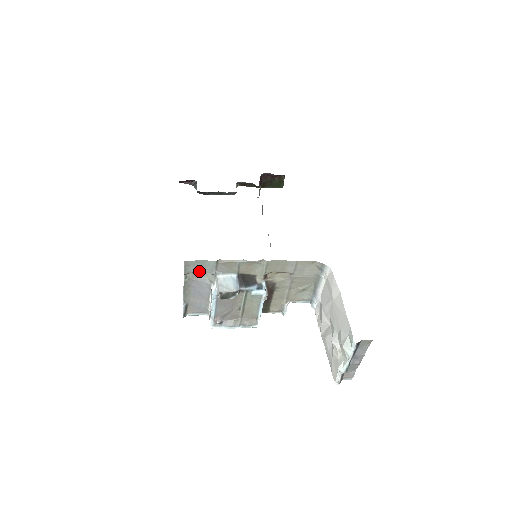
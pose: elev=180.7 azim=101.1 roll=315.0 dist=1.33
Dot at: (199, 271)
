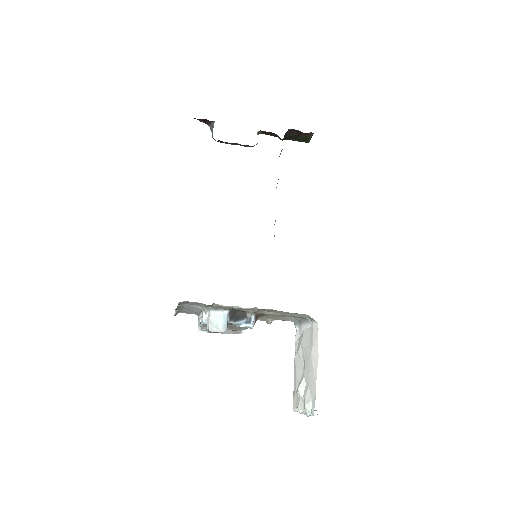
Dot at: (193, 304)
